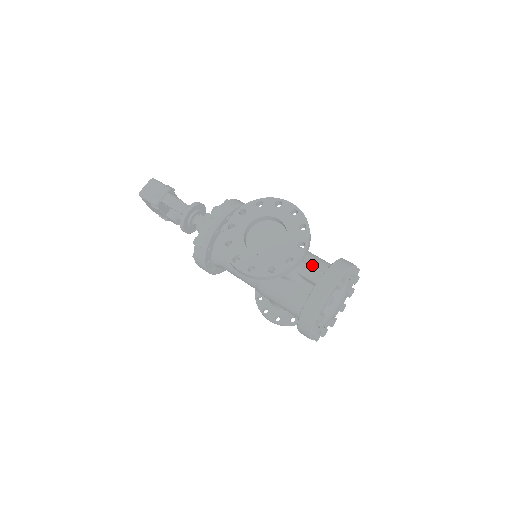
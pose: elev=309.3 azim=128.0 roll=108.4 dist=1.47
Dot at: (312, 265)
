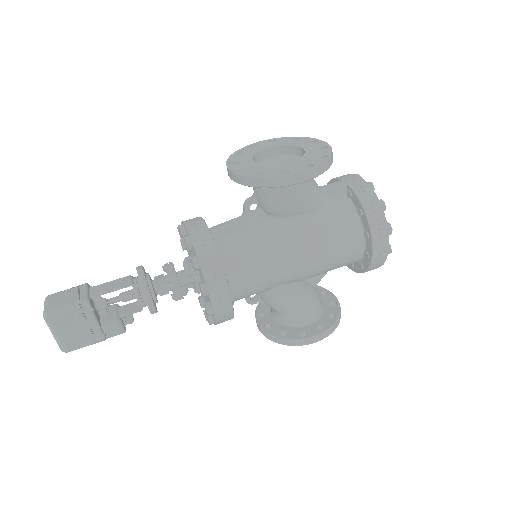
Dot at: occluded
